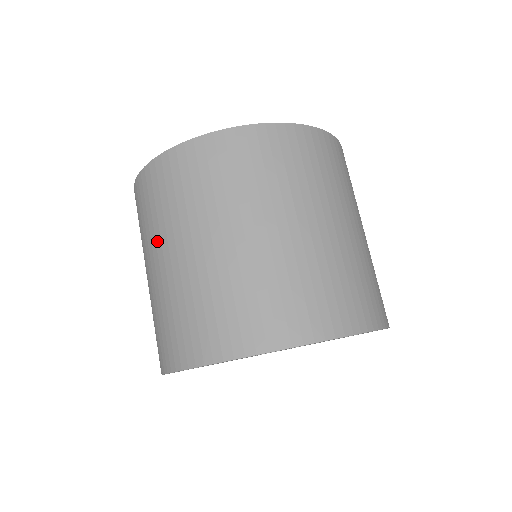
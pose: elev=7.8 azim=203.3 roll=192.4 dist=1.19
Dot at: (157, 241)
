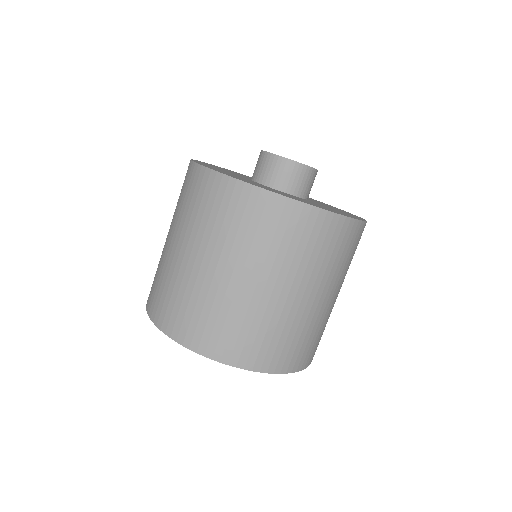
Dot at: (173, 220)
